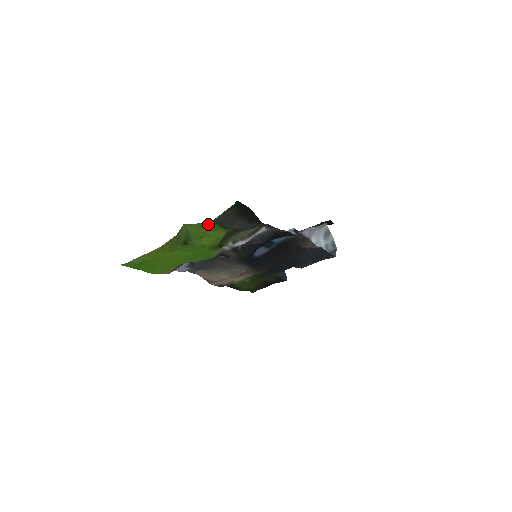
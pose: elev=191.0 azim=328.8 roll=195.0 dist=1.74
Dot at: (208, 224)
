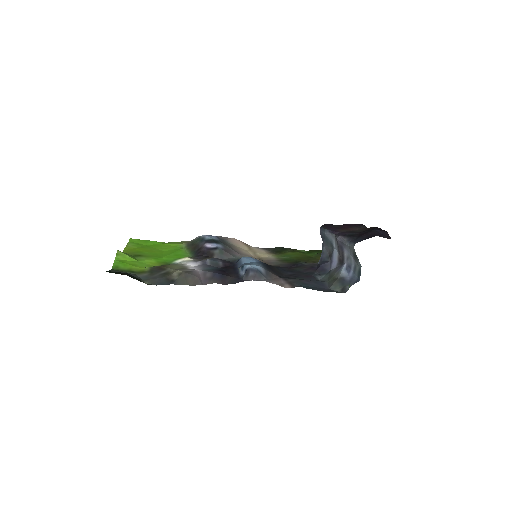
Dot at: (119, 264)
